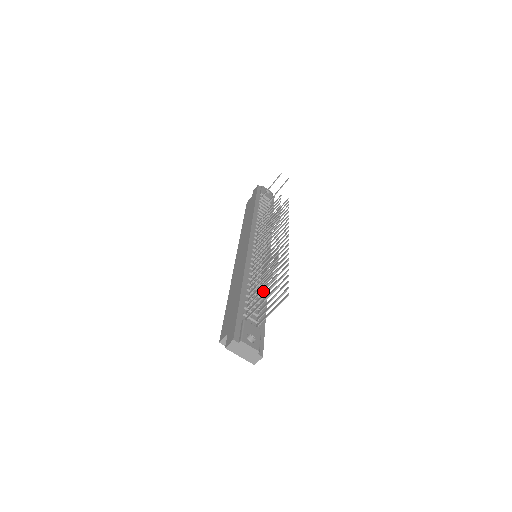
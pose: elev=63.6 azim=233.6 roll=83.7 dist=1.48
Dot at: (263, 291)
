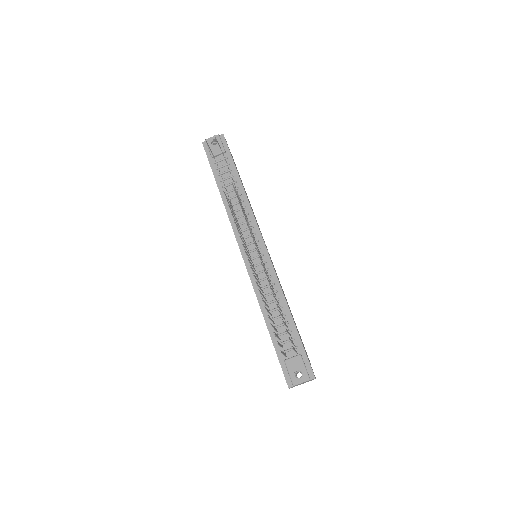
Dot at: (281, 312)
